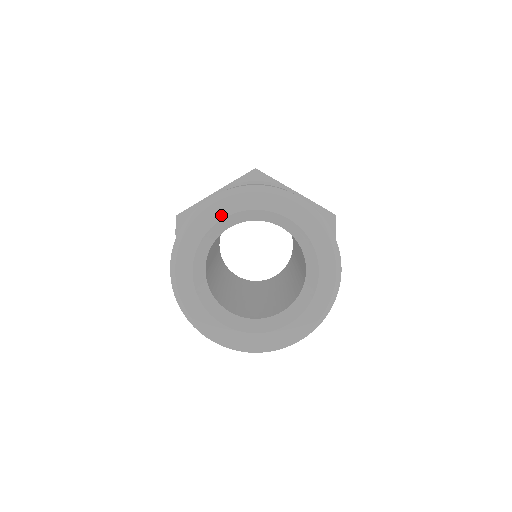
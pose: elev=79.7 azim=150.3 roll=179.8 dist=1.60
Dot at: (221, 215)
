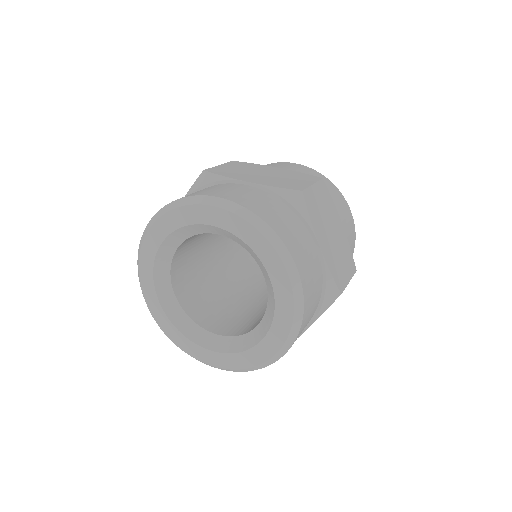
Dot at: (214, 222)
